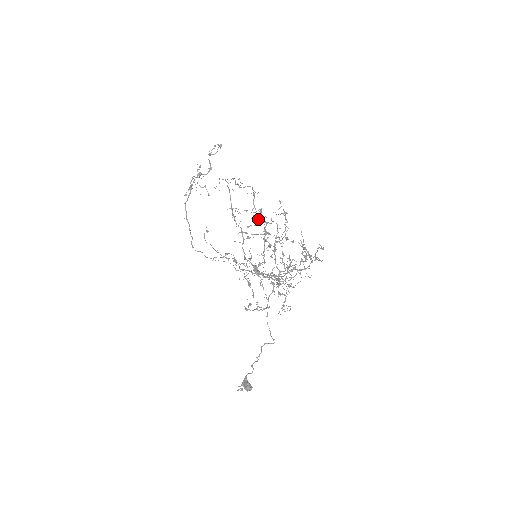
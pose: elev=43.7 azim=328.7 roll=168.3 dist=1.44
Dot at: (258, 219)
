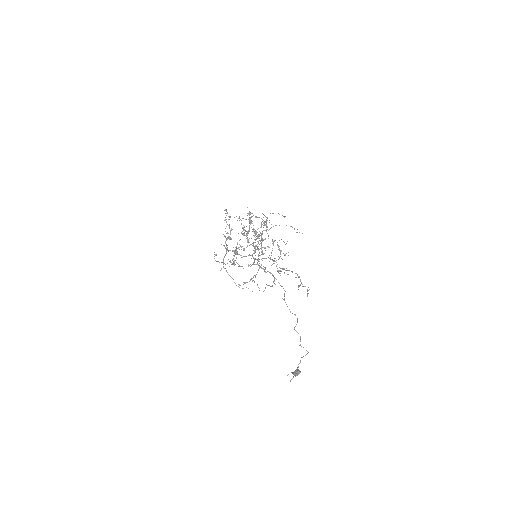
Dot at: occluded
